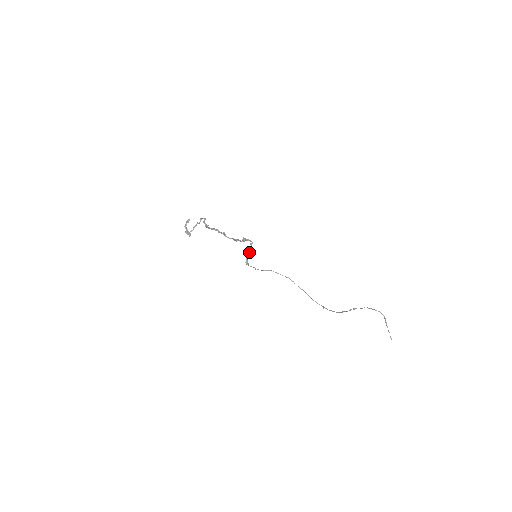
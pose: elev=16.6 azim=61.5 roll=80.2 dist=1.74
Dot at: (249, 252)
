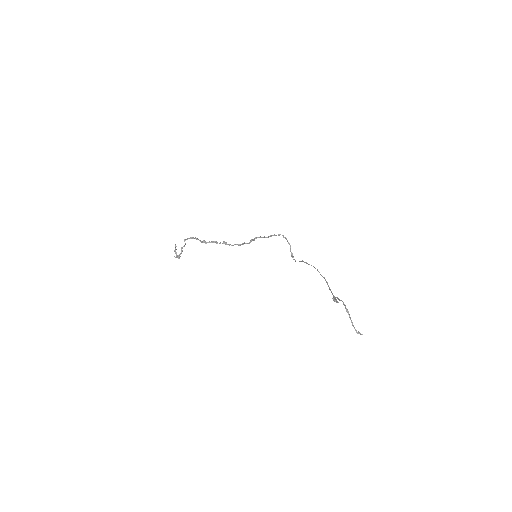
Dot at: occluded
